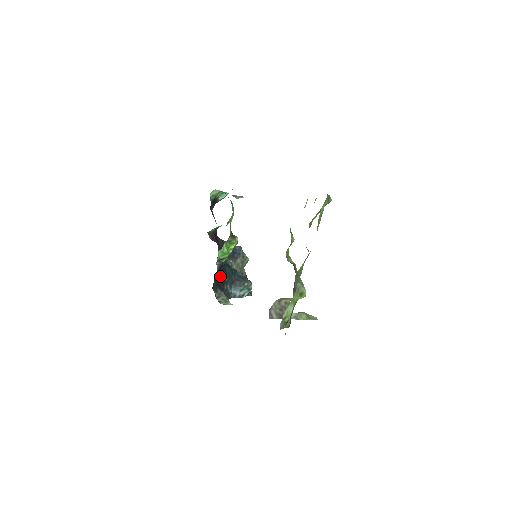
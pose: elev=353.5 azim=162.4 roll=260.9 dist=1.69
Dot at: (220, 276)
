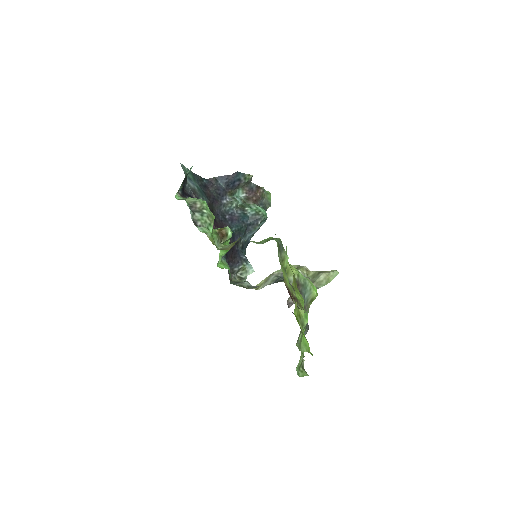
Dot at: (230, 253)
